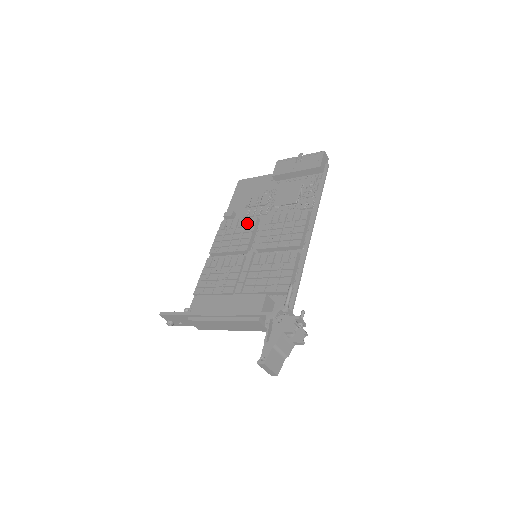
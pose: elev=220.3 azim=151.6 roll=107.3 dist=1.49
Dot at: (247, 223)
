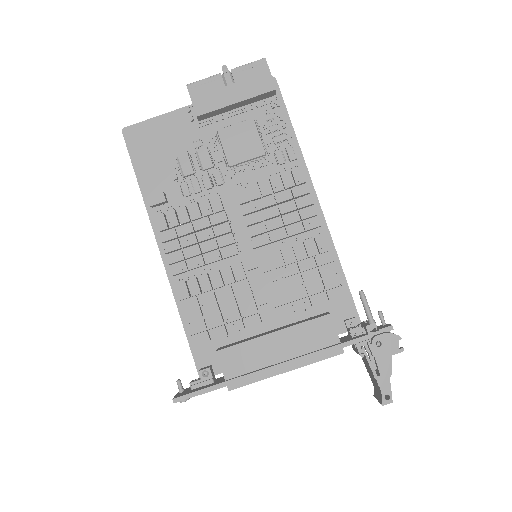
Dot at: (207, 209)
